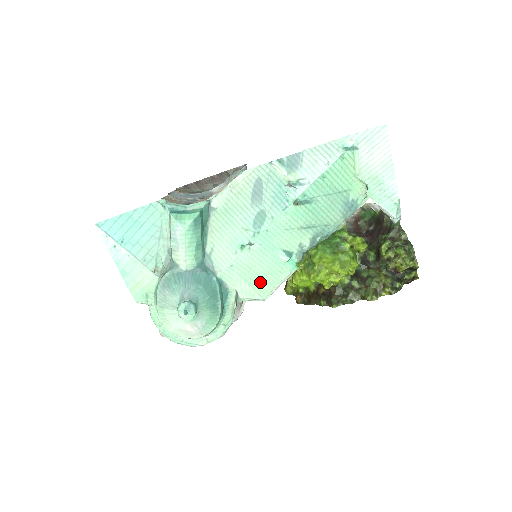
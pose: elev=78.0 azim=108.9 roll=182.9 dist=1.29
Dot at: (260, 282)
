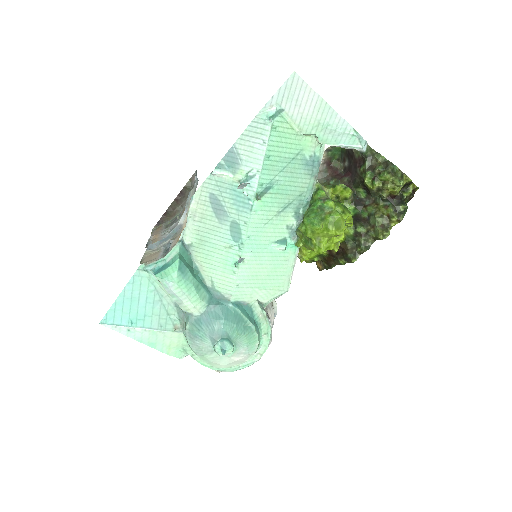
Dot at: (273, 280)
